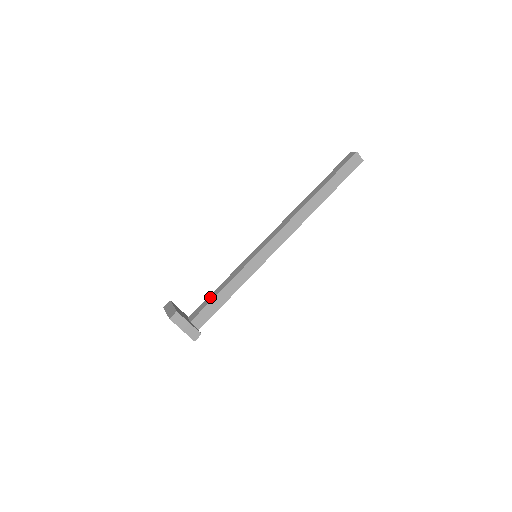
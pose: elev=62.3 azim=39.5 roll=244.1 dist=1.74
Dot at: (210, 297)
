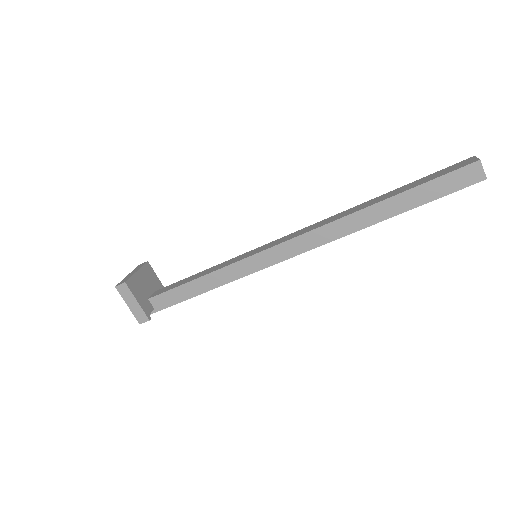
Dot at: (183, 280)
